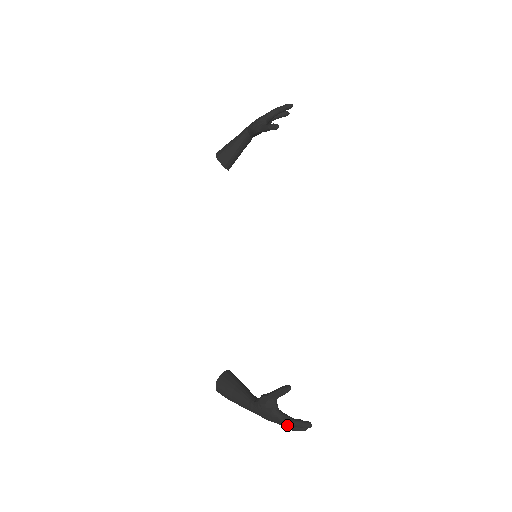
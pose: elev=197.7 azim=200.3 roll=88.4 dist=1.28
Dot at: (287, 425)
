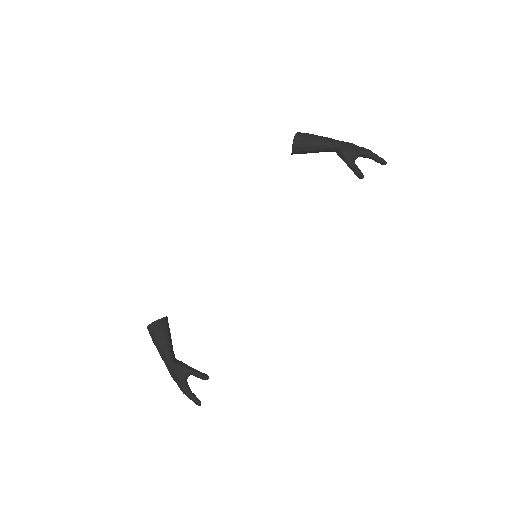
Dot at: (184, 393)
